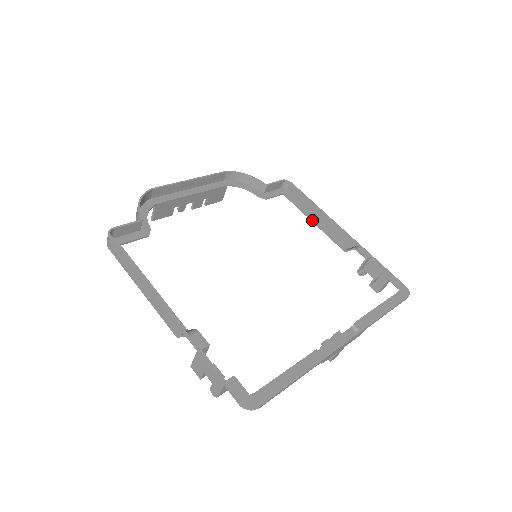
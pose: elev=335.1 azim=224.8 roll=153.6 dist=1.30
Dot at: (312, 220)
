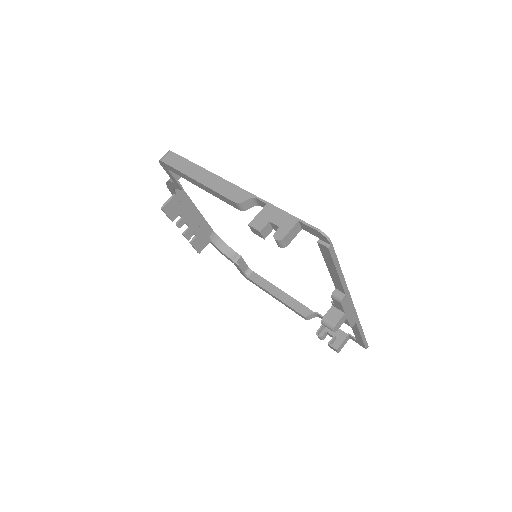
Dot at: (273, 294)
